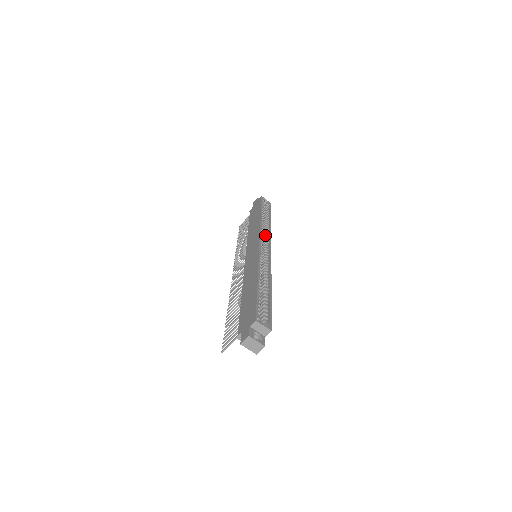
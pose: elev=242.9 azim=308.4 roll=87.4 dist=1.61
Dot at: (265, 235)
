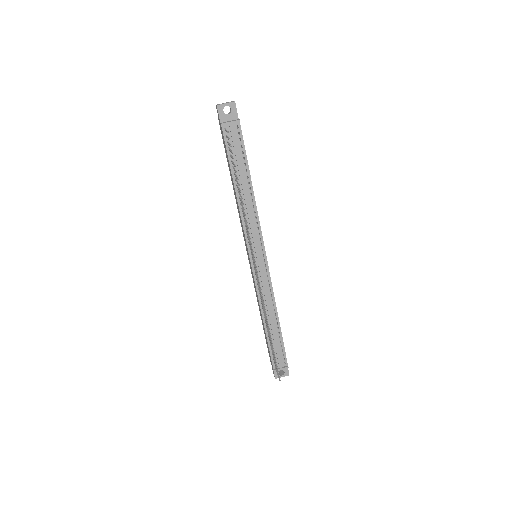
Dot at: occluded
